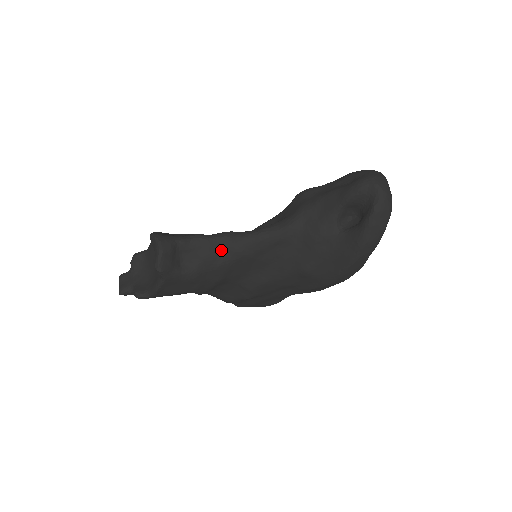
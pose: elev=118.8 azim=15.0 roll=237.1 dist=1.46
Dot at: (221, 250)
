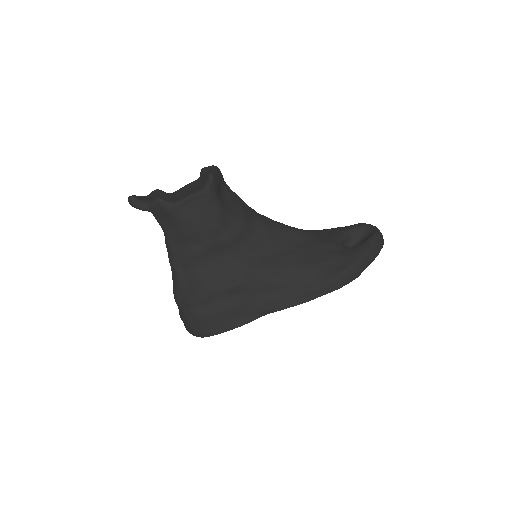
Dot at: (250, 213)
